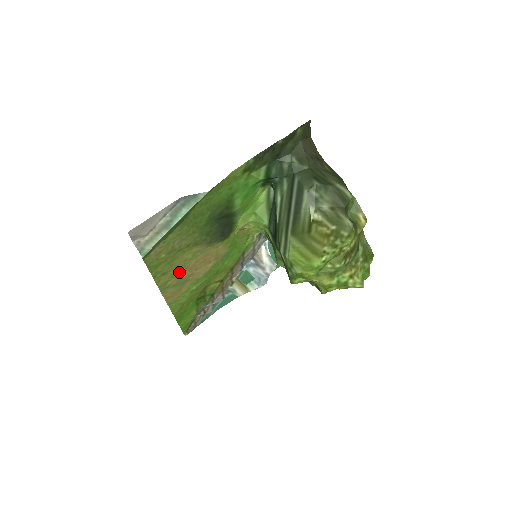
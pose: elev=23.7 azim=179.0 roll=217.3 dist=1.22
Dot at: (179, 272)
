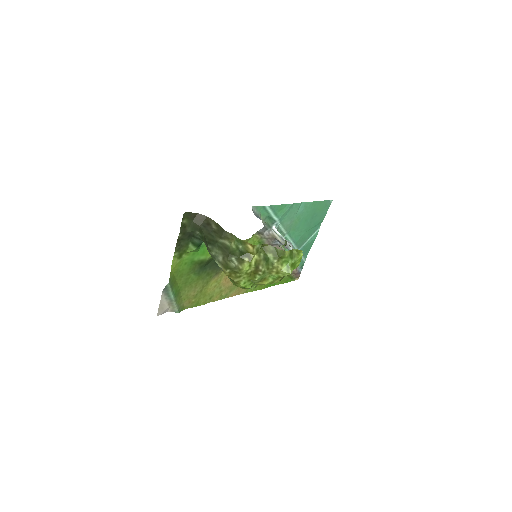
Dot at: (221, 289)
